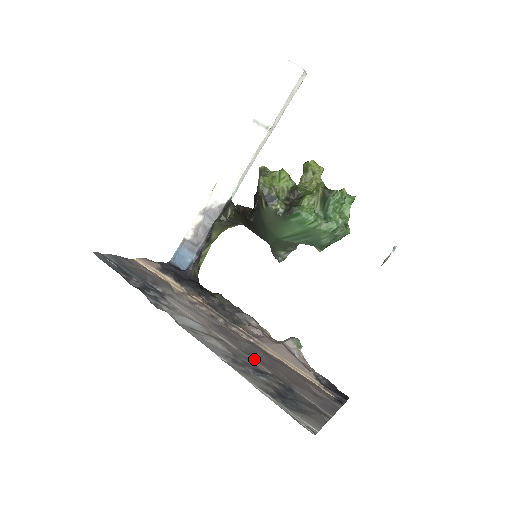
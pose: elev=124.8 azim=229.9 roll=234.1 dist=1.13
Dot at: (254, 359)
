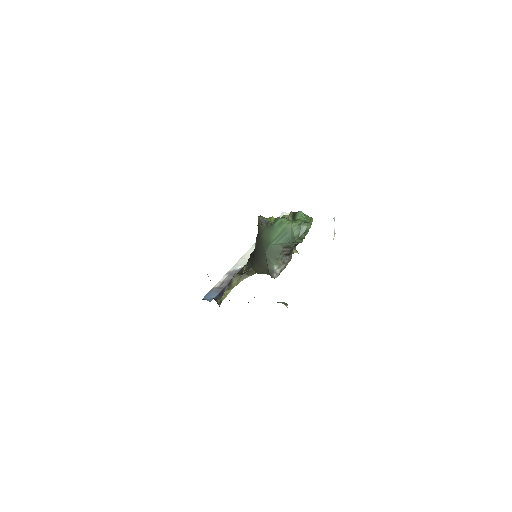
Dot at: occluded
